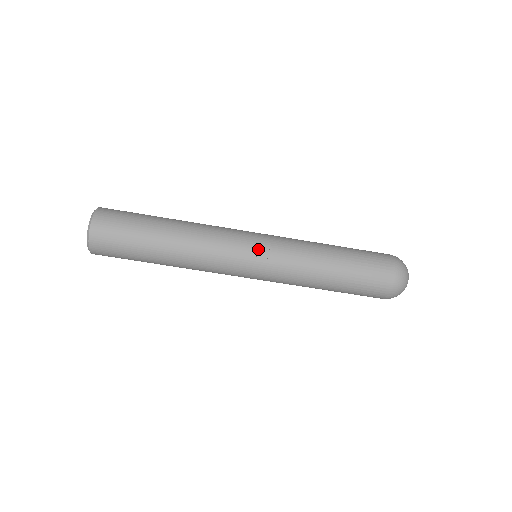
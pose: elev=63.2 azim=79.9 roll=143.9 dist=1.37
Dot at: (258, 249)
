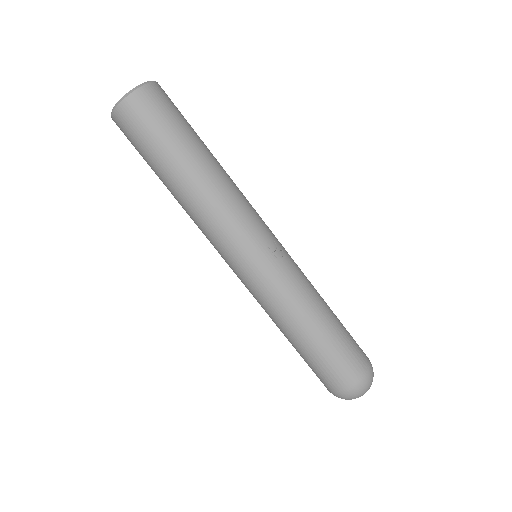
Dot at: (274, 244)
